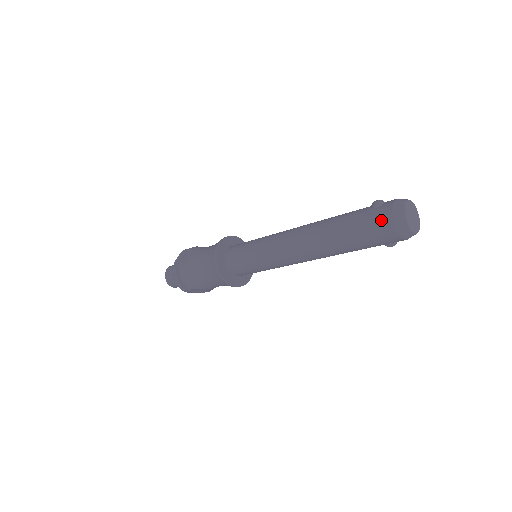
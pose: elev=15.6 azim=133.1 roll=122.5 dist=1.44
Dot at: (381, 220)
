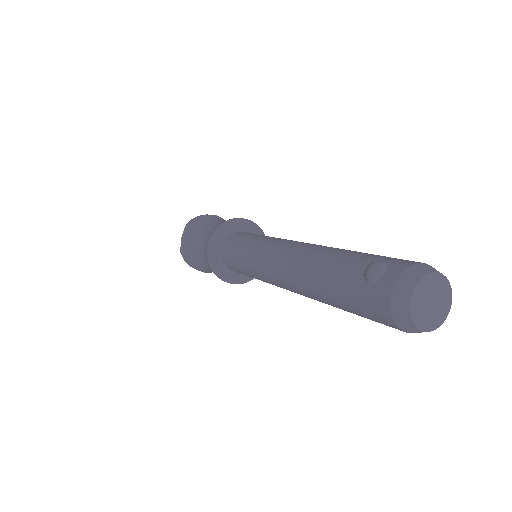
Dot at: (376, 312)
